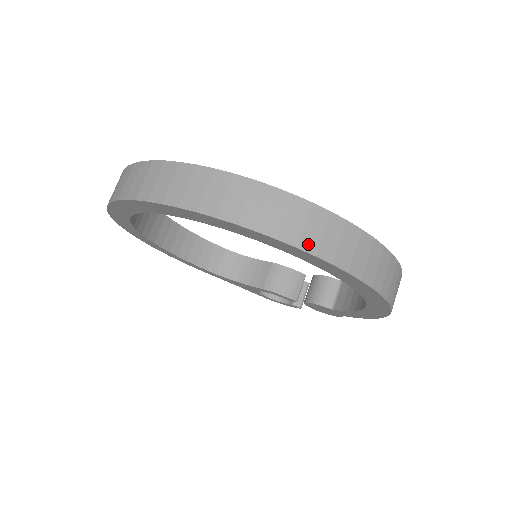
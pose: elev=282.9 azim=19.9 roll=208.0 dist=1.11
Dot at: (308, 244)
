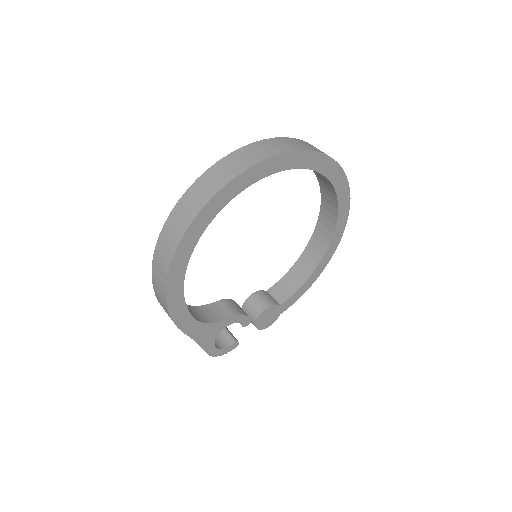
Dot at: occluded
